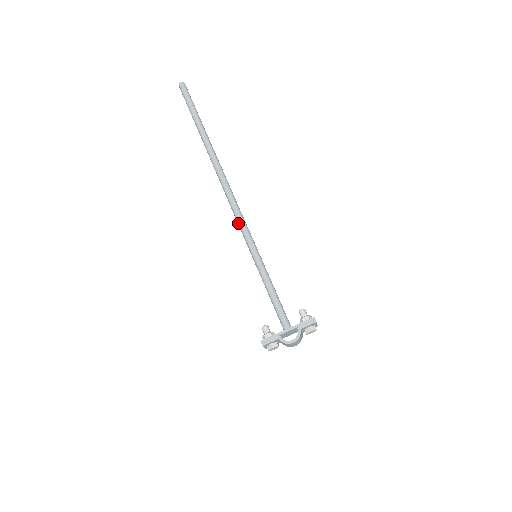
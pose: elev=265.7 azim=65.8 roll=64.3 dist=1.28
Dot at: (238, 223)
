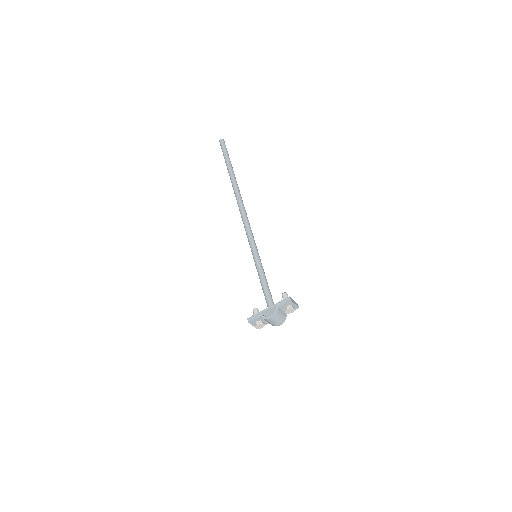
Dot at: (246, 233)
